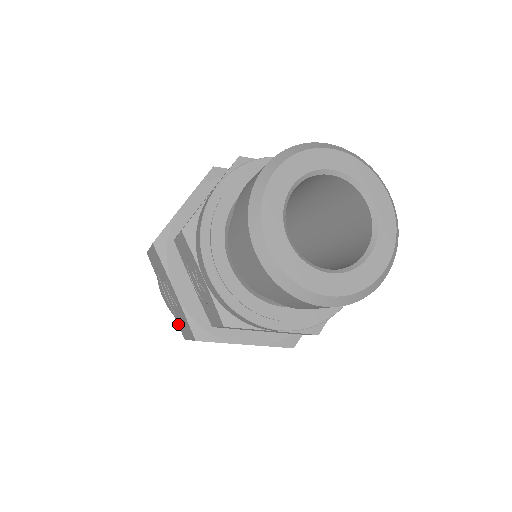
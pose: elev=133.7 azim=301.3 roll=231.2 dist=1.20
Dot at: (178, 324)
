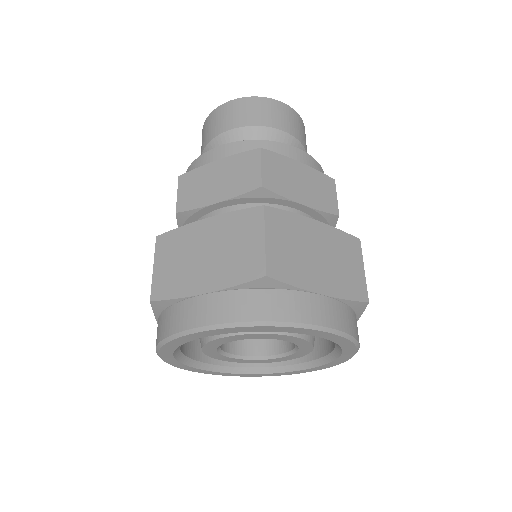
Dot at: occluded
